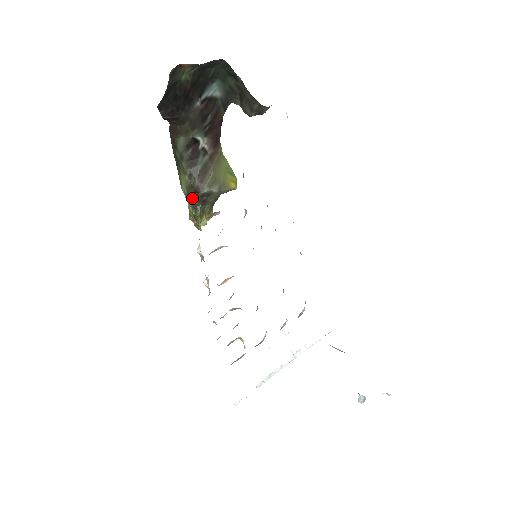
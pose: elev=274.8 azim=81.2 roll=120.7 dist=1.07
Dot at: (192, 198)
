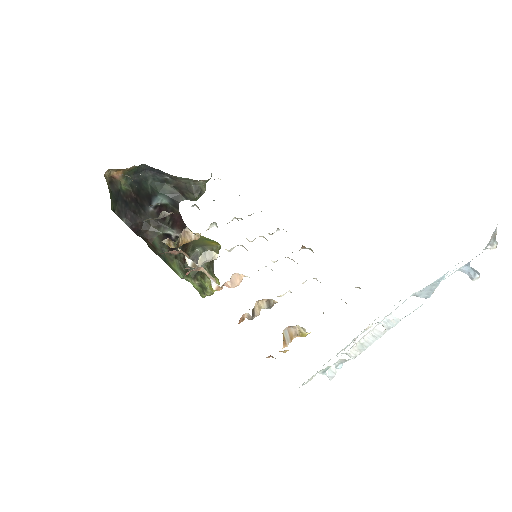
Dot at: (188, 271)
